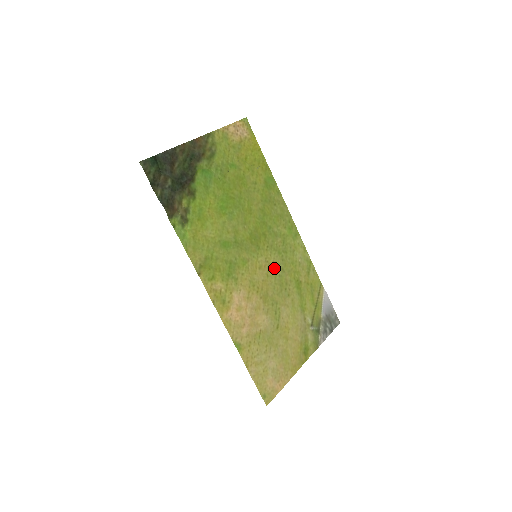
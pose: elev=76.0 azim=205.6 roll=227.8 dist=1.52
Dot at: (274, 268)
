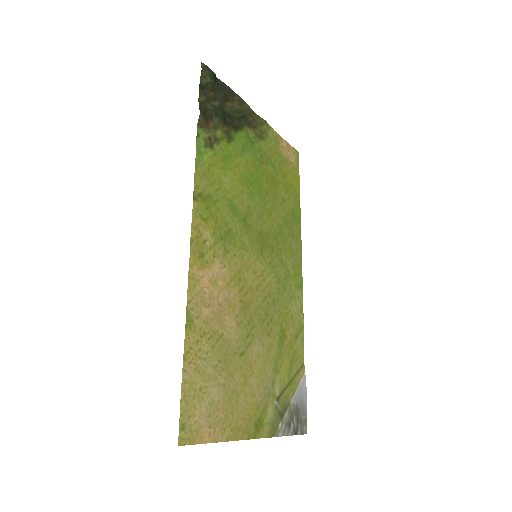
Dot at: (267, 290)
